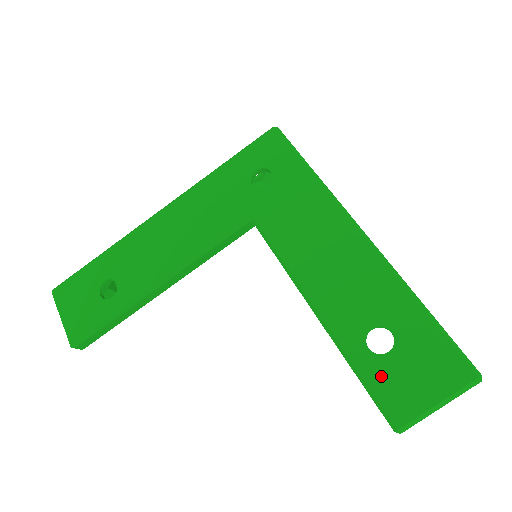
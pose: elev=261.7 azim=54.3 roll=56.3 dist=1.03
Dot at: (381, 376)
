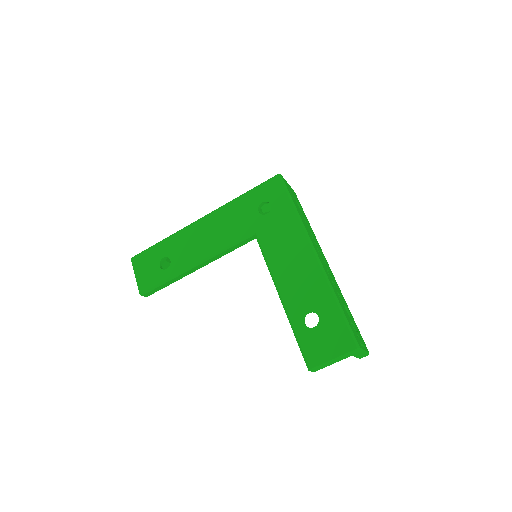
Dot at: (307, 340)
